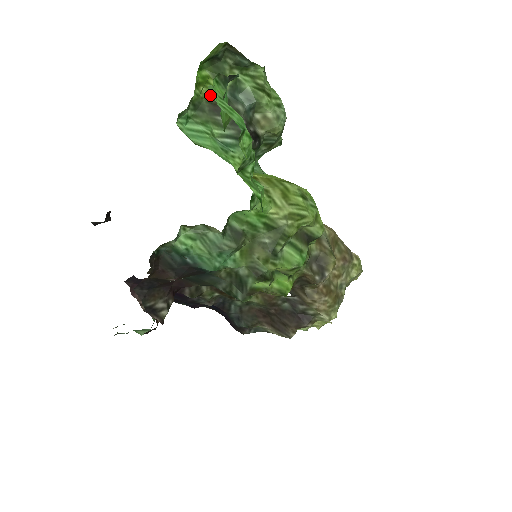
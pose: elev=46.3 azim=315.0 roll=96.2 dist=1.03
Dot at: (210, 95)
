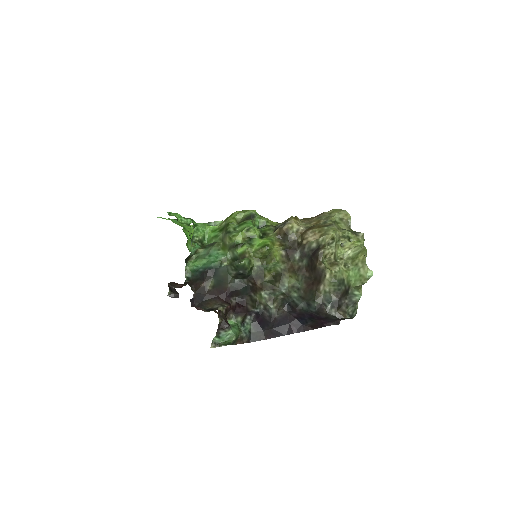
Dot at: occluded
